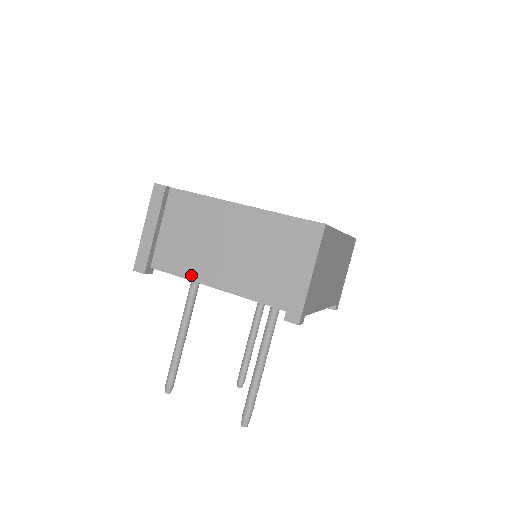
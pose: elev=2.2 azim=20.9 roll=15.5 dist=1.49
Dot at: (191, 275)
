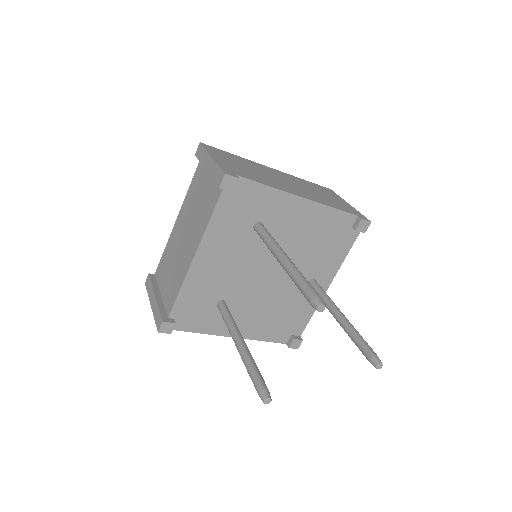
Dot at: (183, 278)
